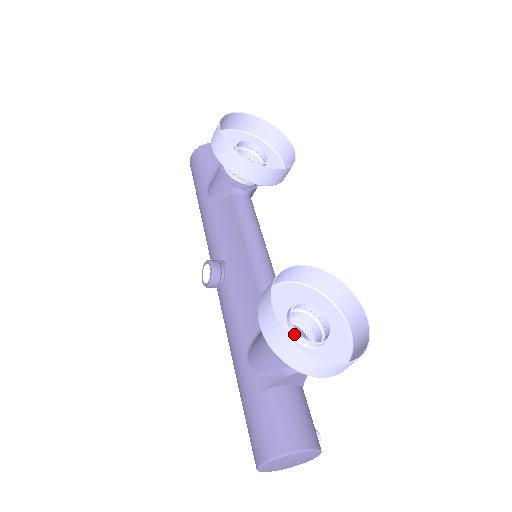
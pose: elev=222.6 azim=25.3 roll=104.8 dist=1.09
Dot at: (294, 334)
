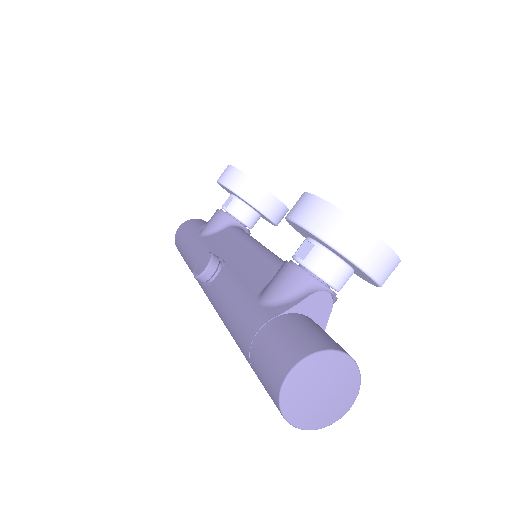
Dot at: occluded
